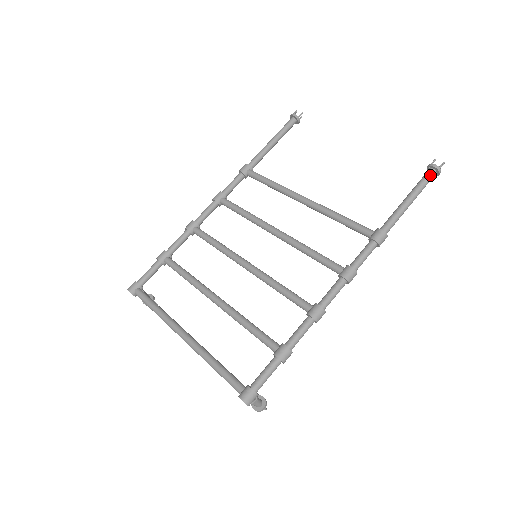
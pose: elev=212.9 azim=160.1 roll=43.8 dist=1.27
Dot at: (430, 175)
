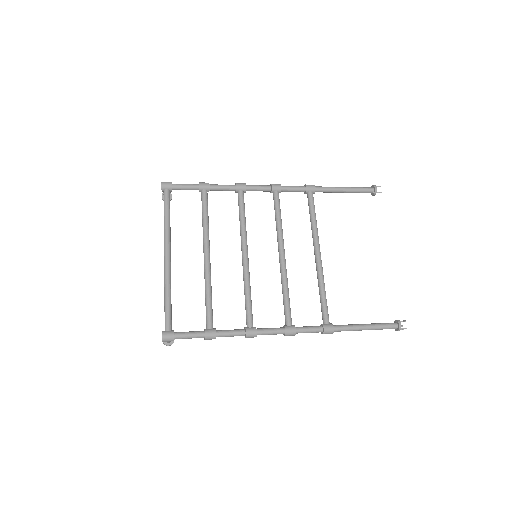
Dot at: (392, 327)
